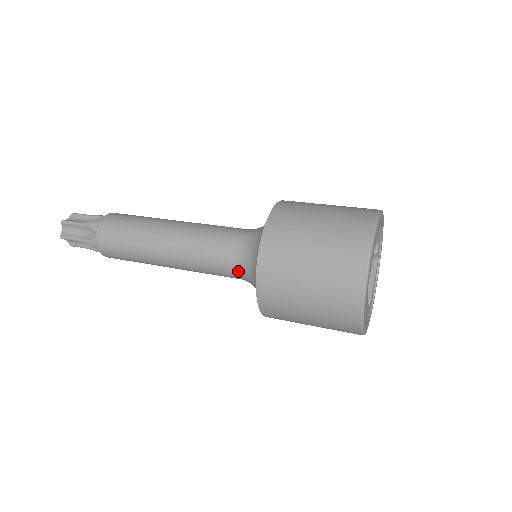
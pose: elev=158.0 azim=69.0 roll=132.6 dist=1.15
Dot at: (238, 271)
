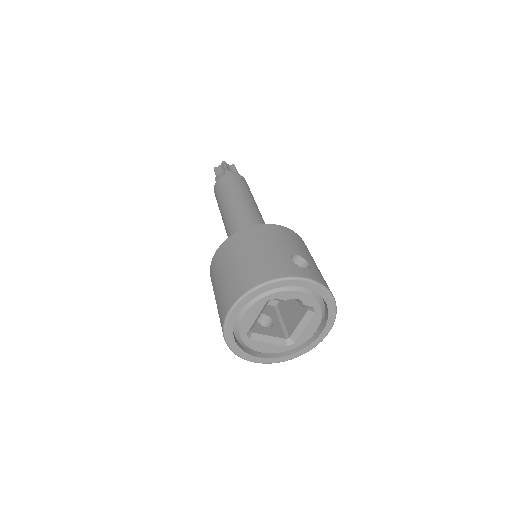
Dot at: occluded
